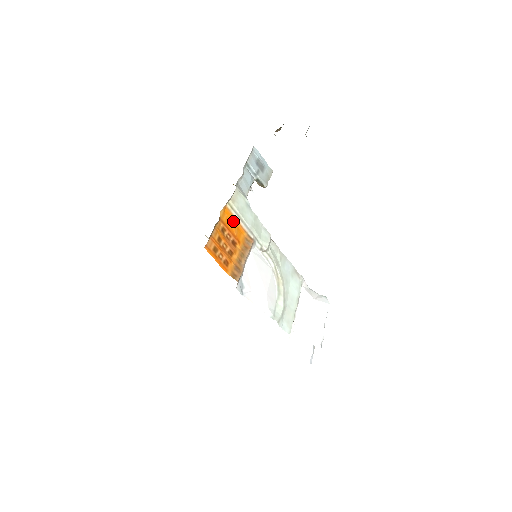
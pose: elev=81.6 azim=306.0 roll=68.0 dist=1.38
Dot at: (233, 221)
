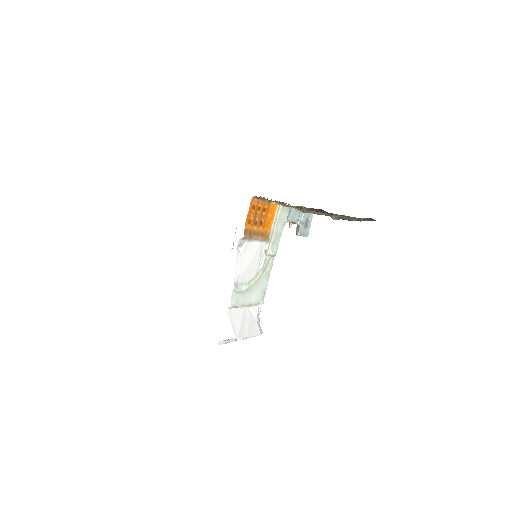
Dot at: (272, 216)
